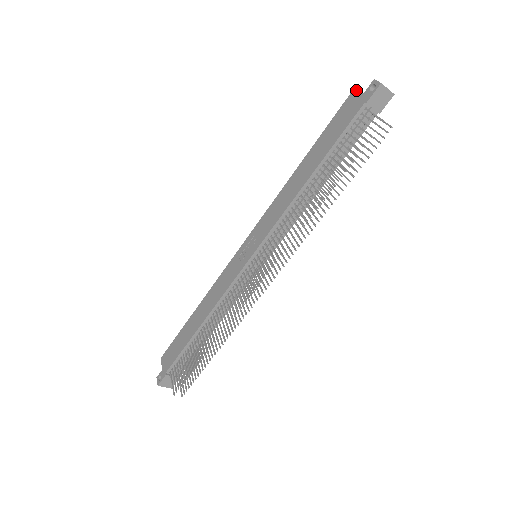
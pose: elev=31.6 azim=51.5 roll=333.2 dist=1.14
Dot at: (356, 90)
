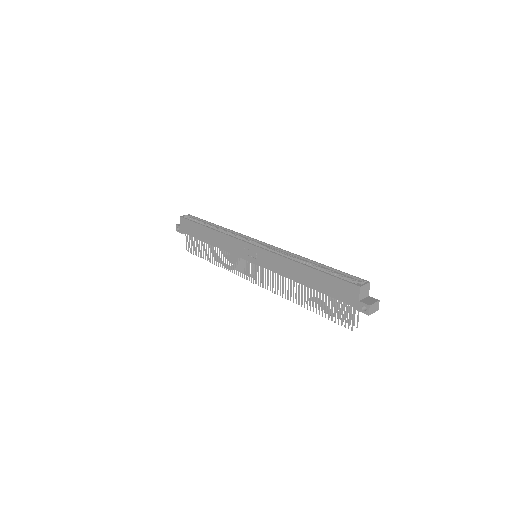
Dot at: (359, 291)
